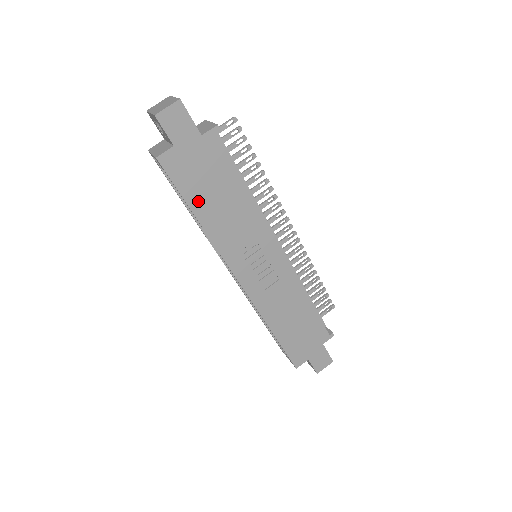
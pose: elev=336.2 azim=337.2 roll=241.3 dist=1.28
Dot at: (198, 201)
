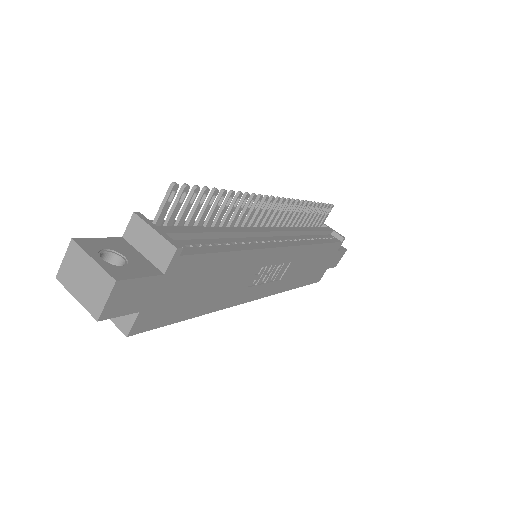
Dot at: (192, 308)
